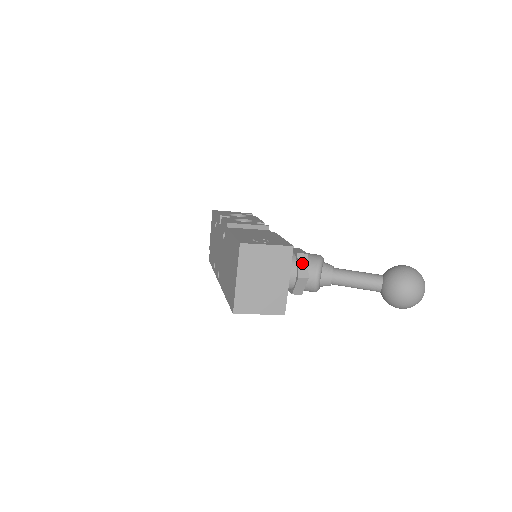
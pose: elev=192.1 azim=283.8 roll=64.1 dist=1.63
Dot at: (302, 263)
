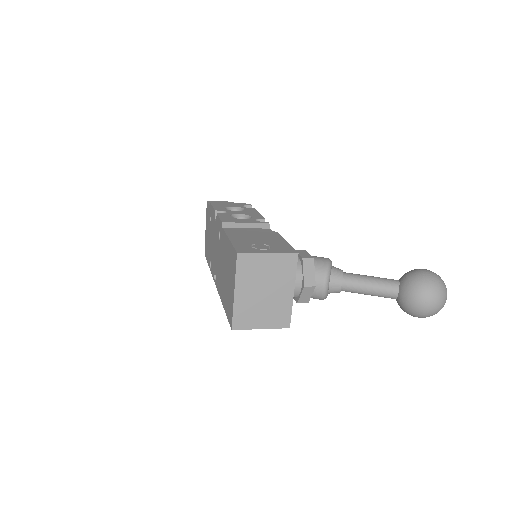
Dot at: (308, 270)
